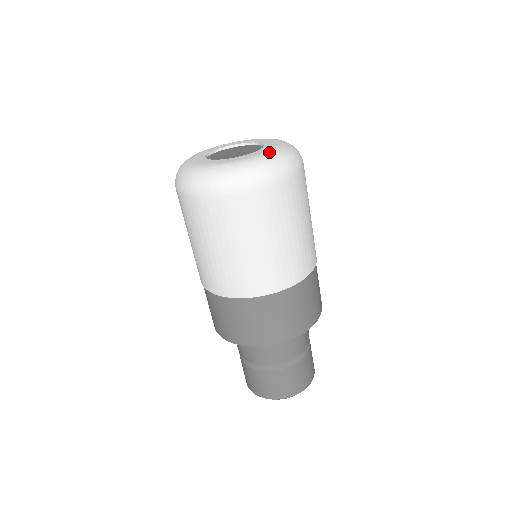
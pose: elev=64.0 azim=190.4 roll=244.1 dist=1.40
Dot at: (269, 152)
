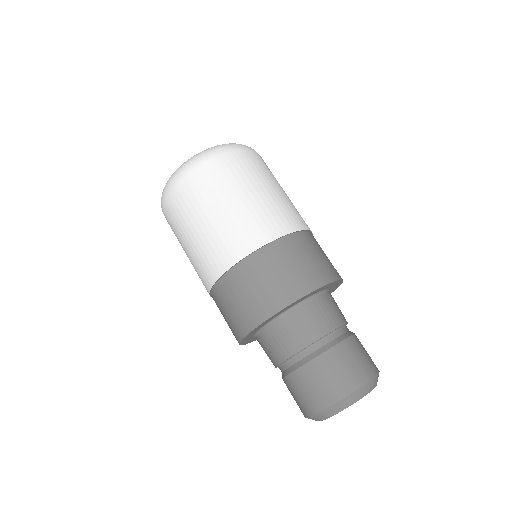
Dot at: occluded
